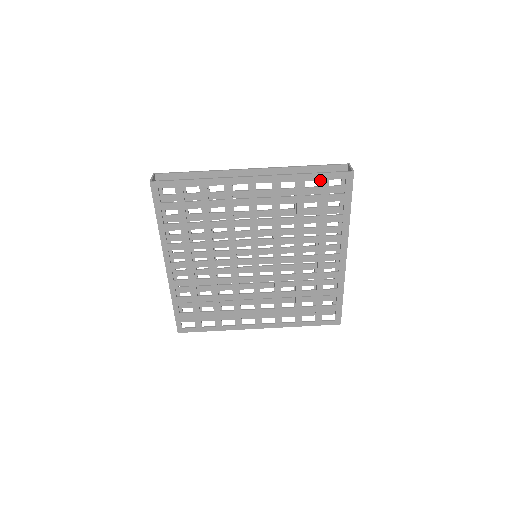
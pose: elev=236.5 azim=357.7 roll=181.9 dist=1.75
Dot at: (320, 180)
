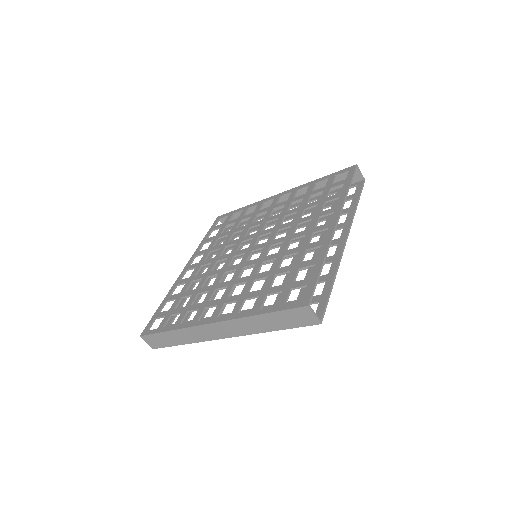
Dot at: (338, 186)
